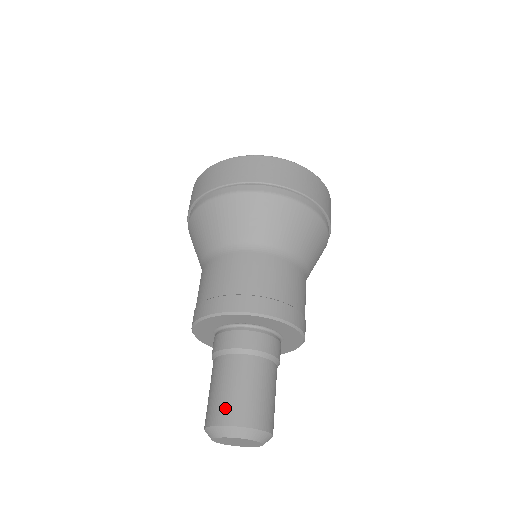
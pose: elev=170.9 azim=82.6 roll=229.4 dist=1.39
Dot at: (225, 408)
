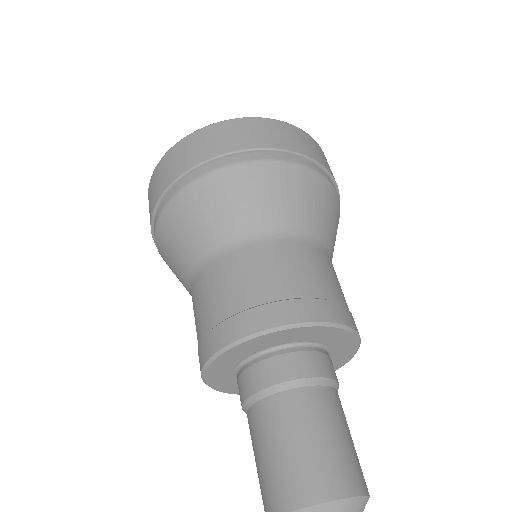
Dot at: (333, 470)
